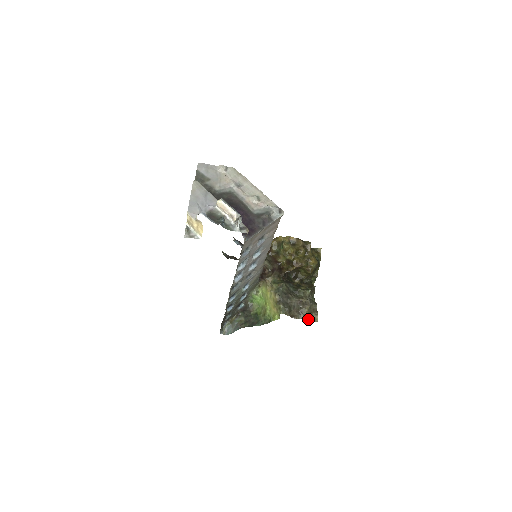
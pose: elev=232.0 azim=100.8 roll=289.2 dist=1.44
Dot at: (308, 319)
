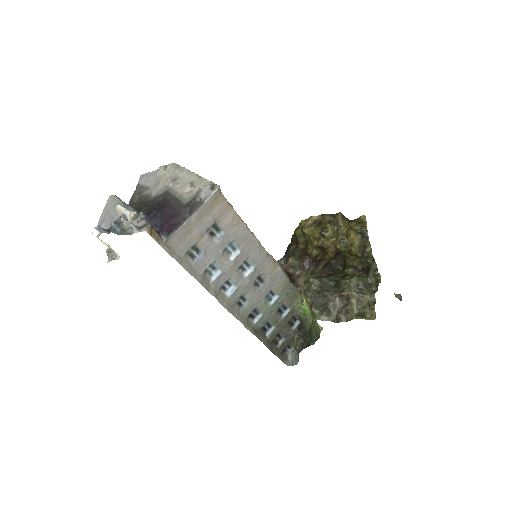
Dot at: (358, 318)
